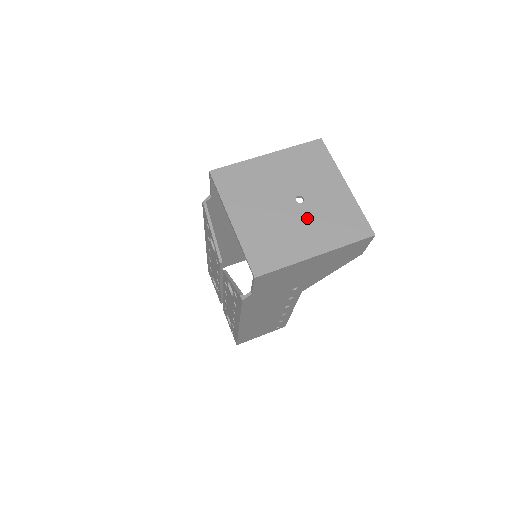
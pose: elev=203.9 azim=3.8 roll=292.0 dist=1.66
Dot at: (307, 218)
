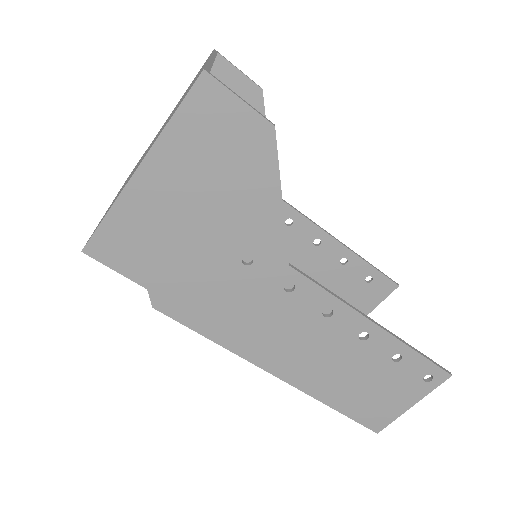
Dot at: occluded
